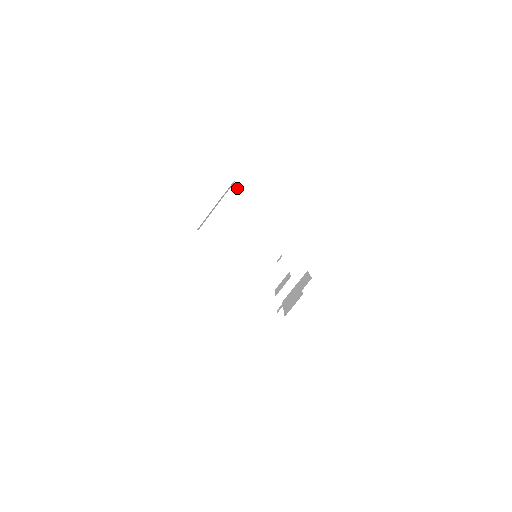
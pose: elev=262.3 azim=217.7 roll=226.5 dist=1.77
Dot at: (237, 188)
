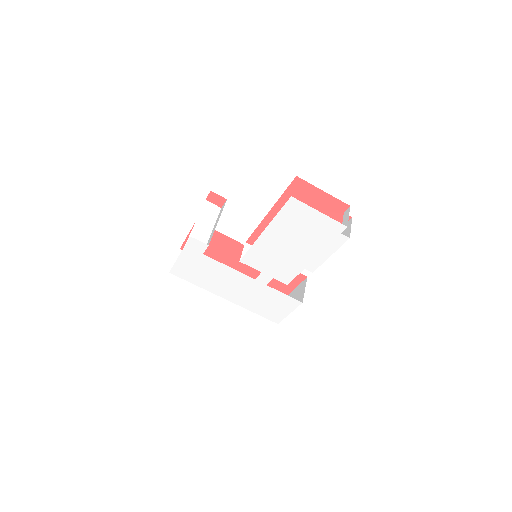
Dot at: (209, 205)
